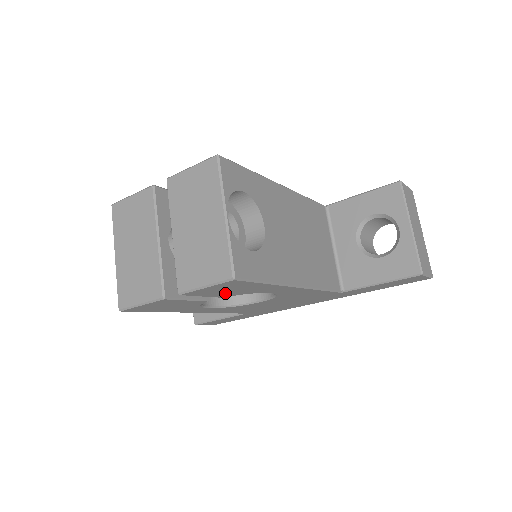
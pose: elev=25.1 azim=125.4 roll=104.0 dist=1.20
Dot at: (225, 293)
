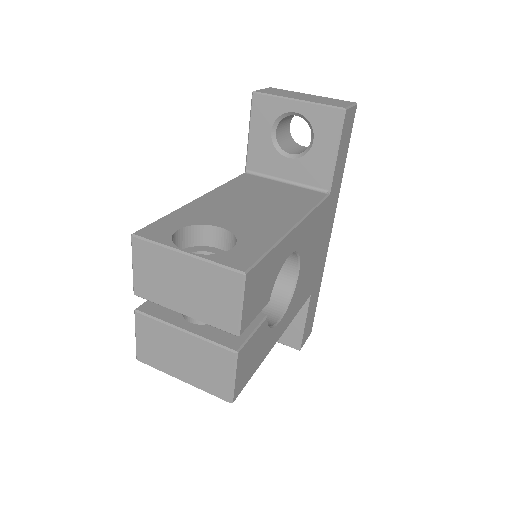
Dot at: (263, 295)
